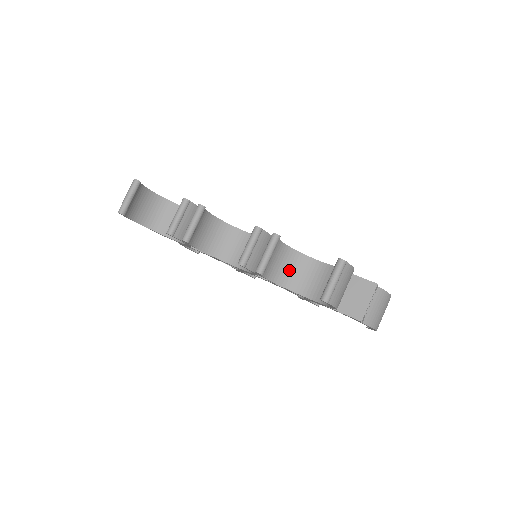
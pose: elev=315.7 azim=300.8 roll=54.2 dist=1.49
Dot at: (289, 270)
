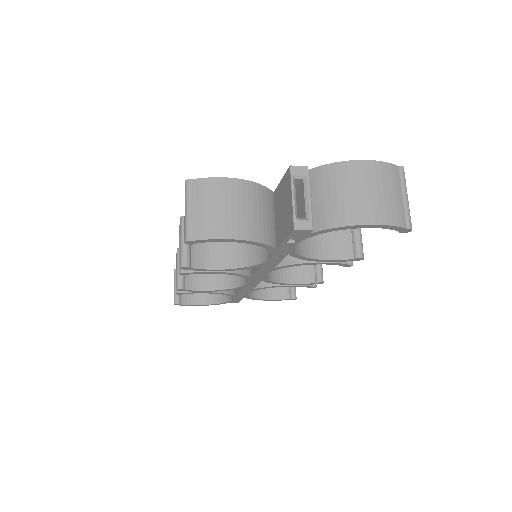
Dot at: occluded
